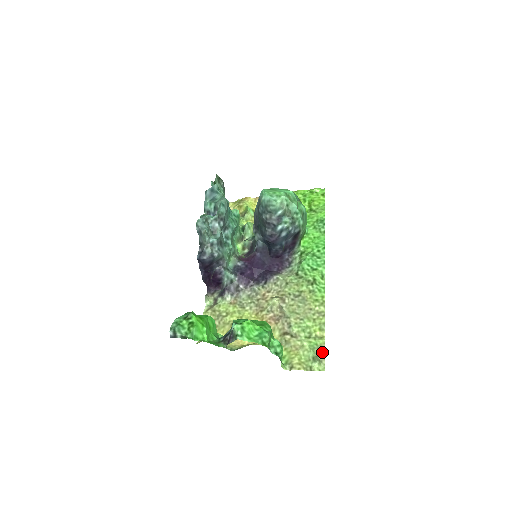
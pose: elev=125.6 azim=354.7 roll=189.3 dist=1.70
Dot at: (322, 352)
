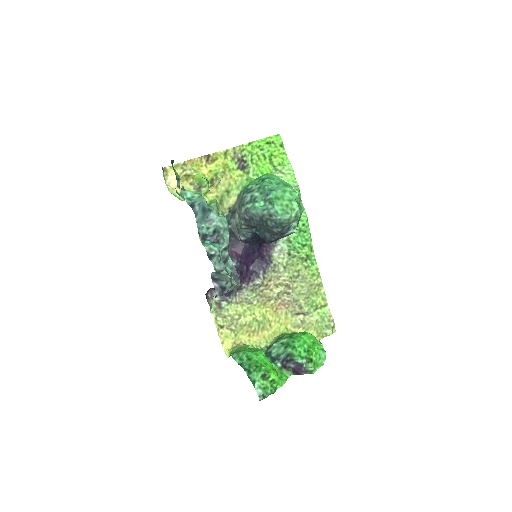
Dot at: (332, 319)
